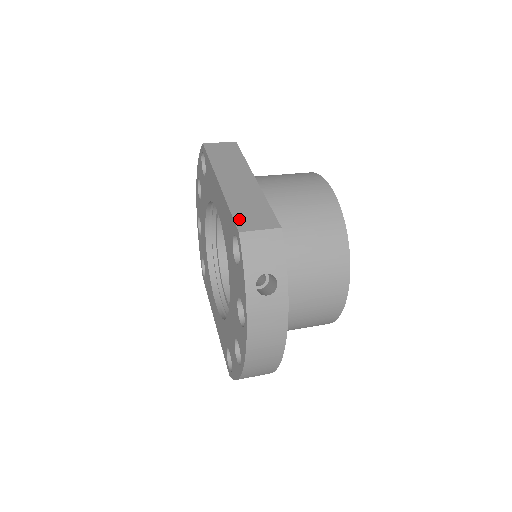
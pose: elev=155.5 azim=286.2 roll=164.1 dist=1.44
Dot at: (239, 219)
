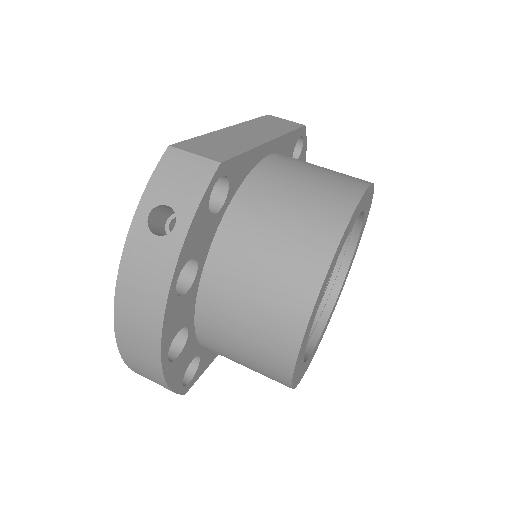
Dot at: (190, 142)
